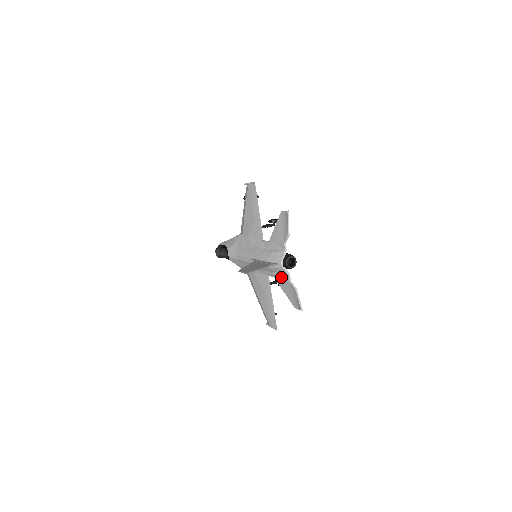
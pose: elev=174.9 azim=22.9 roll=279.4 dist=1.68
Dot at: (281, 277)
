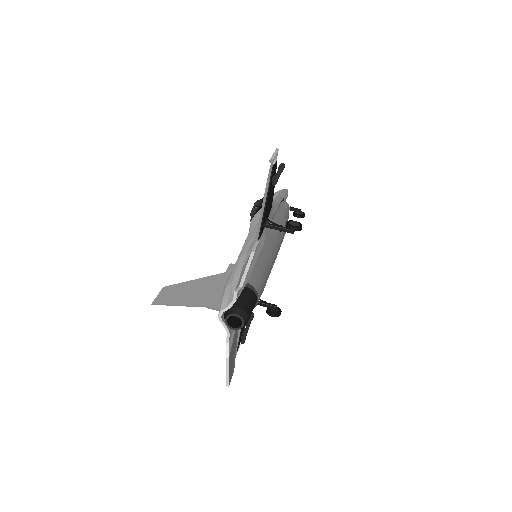
Dot at: occluded
